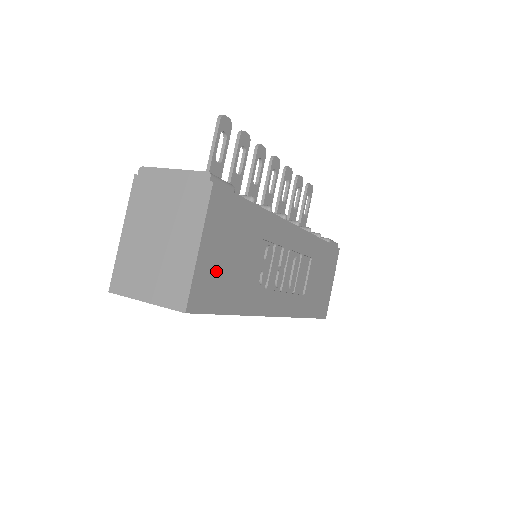
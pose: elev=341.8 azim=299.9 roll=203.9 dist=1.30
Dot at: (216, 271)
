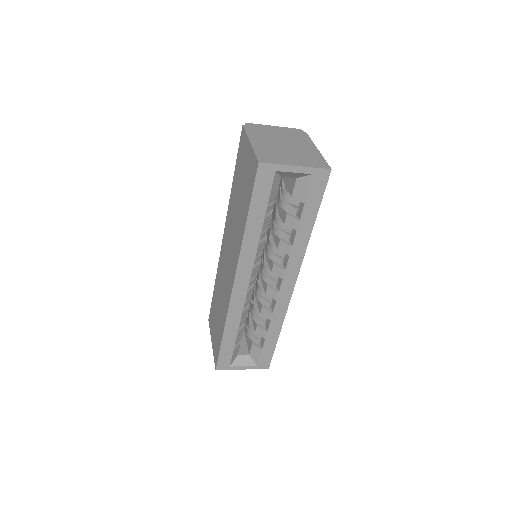
Dot at: occluded
